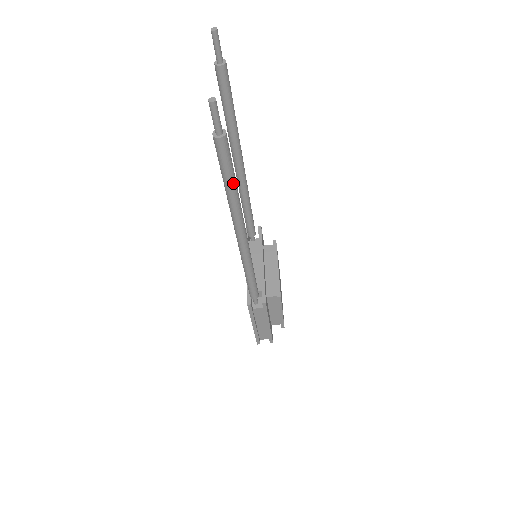
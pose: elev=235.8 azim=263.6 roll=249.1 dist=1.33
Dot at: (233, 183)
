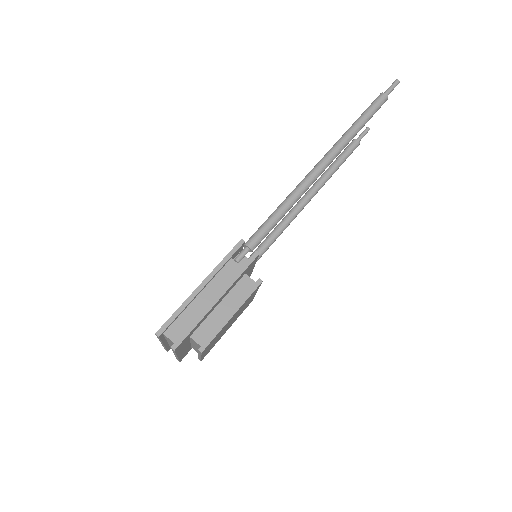
Dot at: (363, 123)
